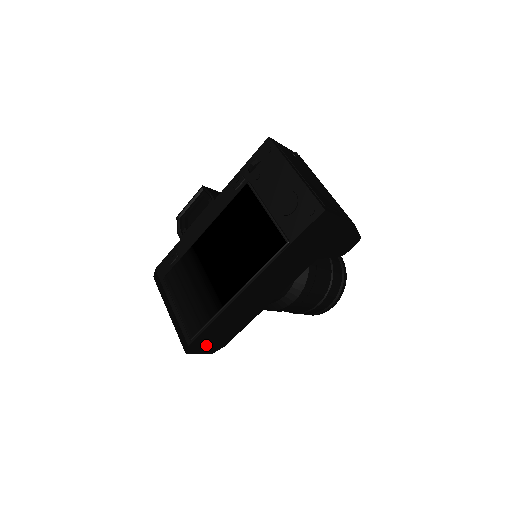
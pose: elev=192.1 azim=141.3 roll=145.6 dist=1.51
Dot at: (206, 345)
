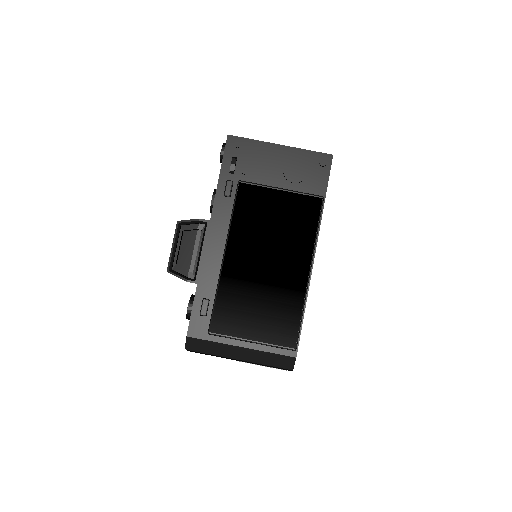
Dot at: occluded
